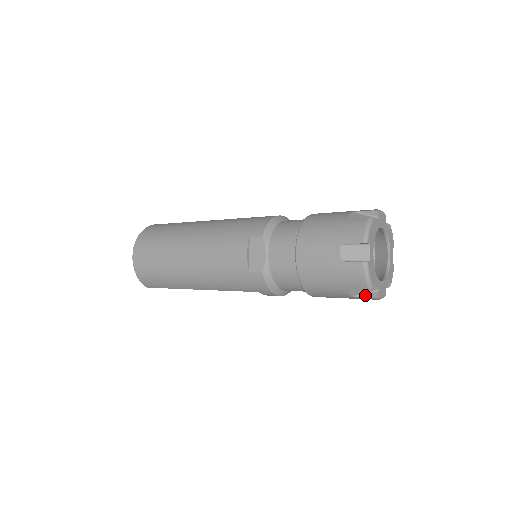
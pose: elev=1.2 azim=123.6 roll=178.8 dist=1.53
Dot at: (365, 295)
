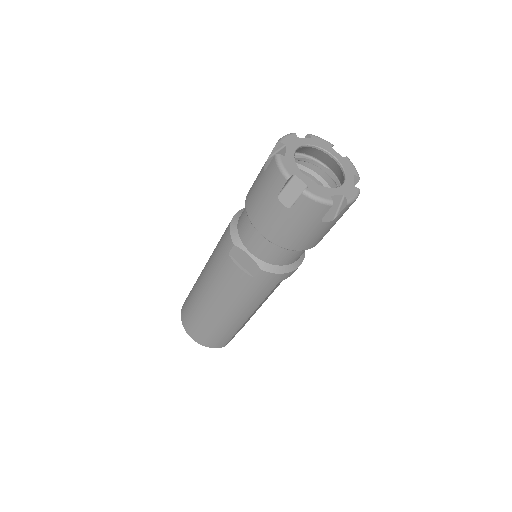
Dot at: (340, 210)
